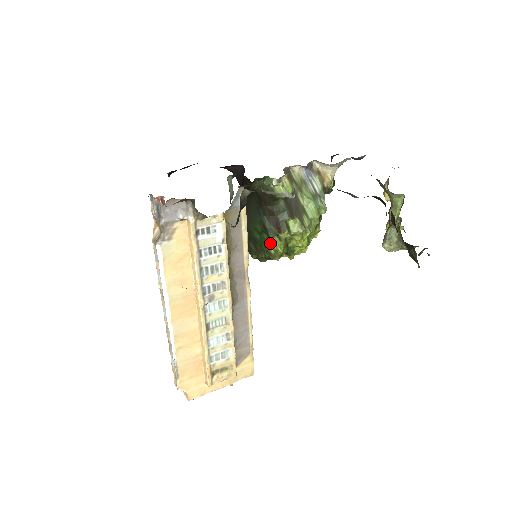
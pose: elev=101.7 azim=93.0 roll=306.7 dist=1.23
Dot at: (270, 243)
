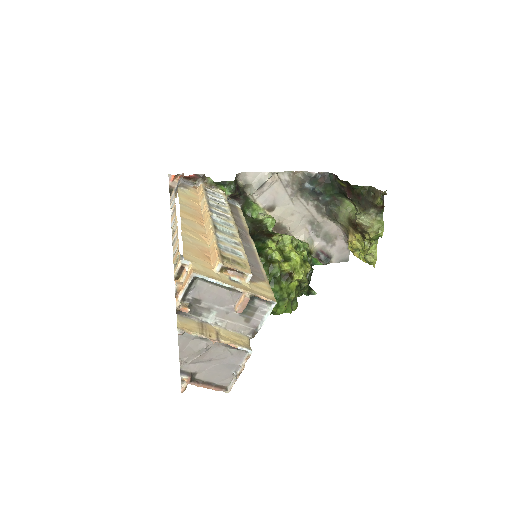
Dot at: (266, 247)
